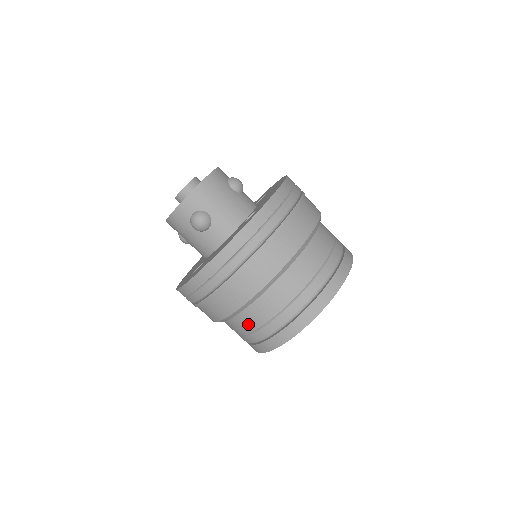
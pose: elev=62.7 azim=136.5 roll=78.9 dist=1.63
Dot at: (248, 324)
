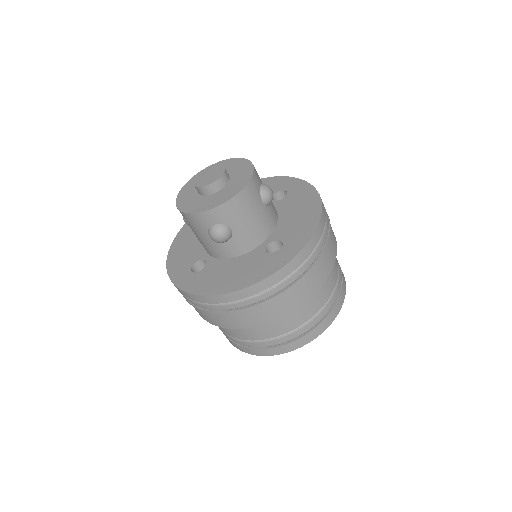
Dot at: (233, 333)
